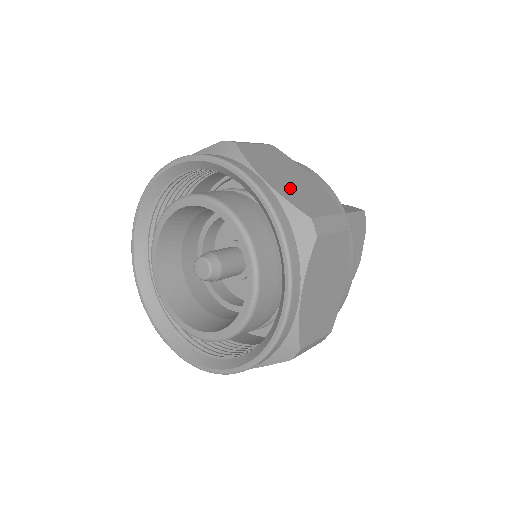
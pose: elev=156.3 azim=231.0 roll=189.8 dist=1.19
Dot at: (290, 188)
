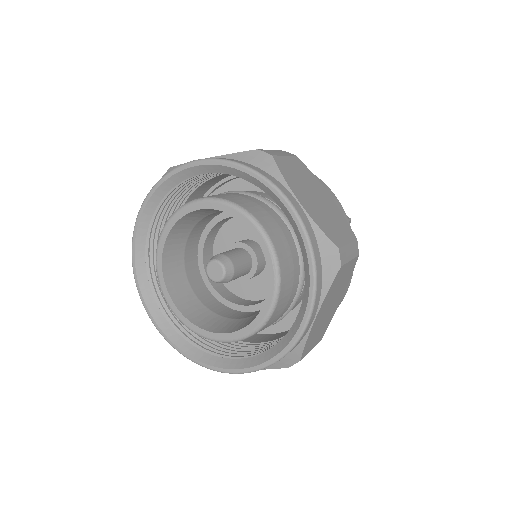
Dot at: (319, 212)
